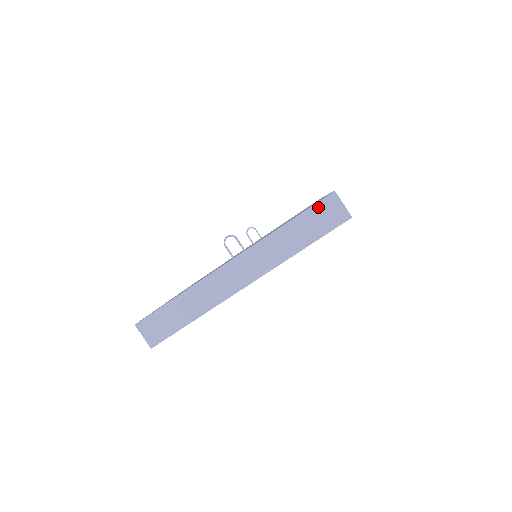
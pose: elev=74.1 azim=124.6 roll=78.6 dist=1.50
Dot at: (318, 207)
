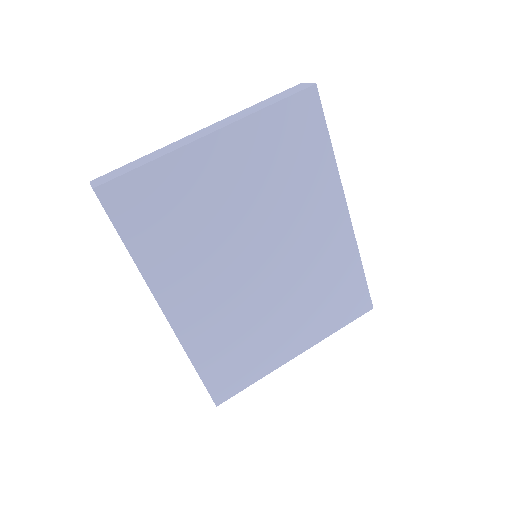
Dot at: (286, 91)
